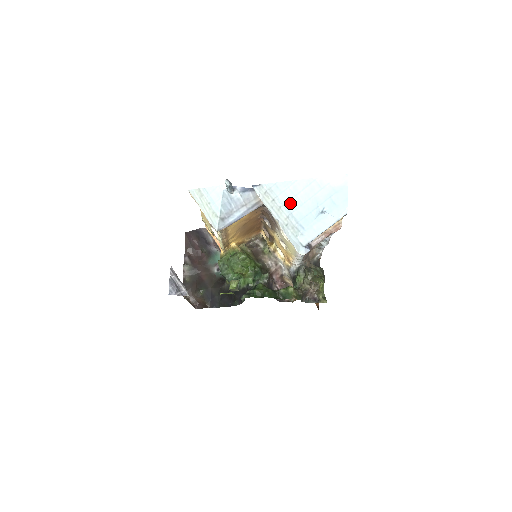
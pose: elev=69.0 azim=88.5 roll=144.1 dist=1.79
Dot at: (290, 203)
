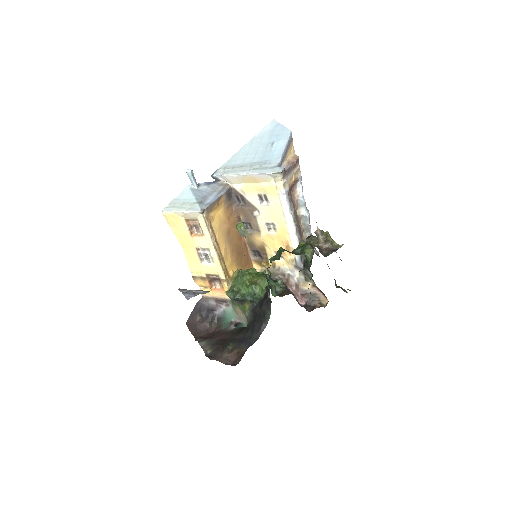
Dot at: (247, 159)
